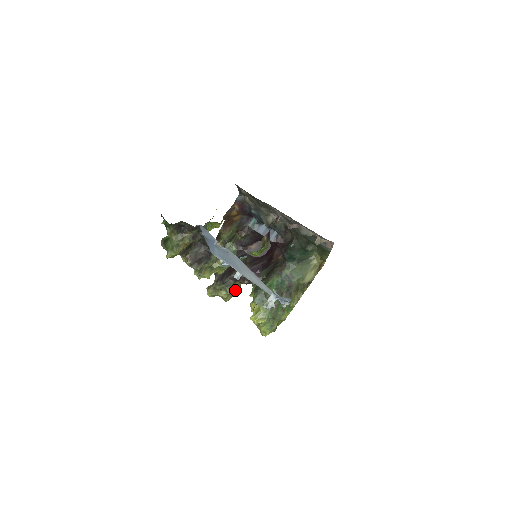
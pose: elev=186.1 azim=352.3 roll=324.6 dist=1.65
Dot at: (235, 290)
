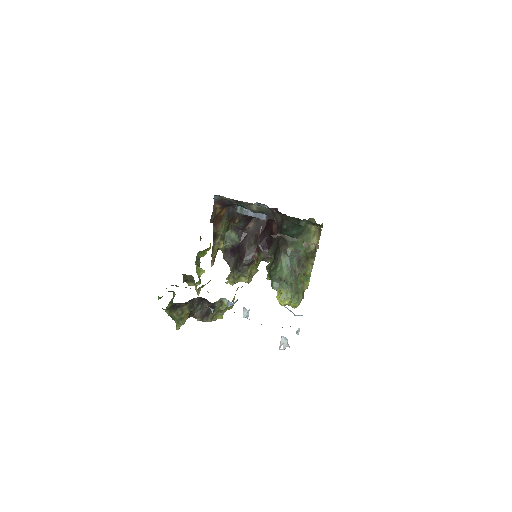
Dot at: (252, 272)
